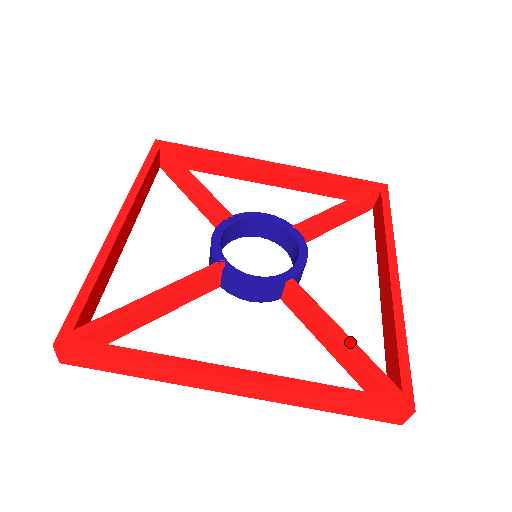
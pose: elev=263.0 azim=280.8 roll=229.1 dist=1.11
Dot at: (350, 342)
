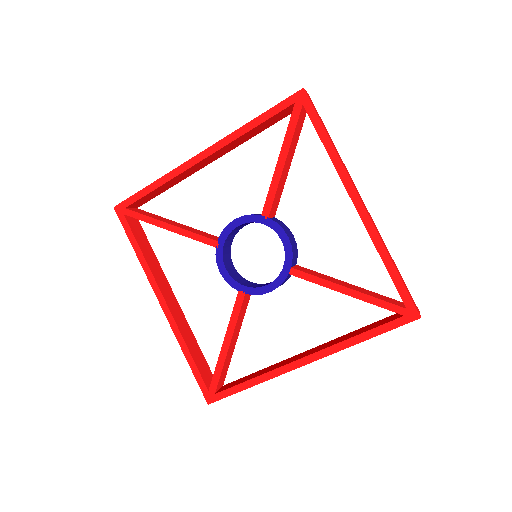
Dot at: (356, 294)
